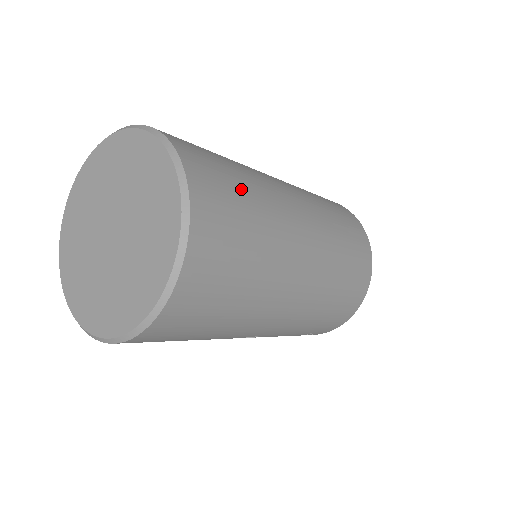
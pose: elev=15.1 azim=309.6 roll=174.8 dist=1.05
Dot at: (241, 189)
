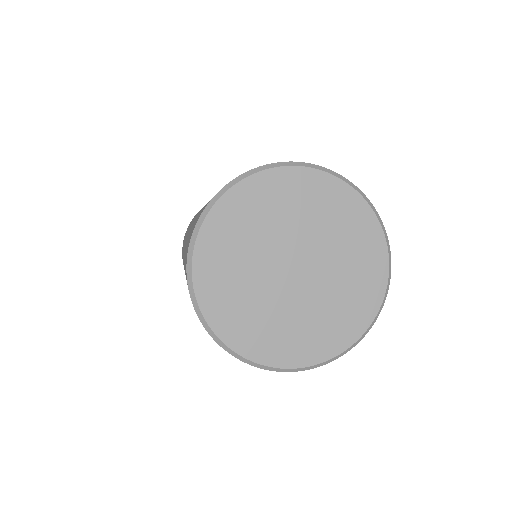
Dot at: occluded
